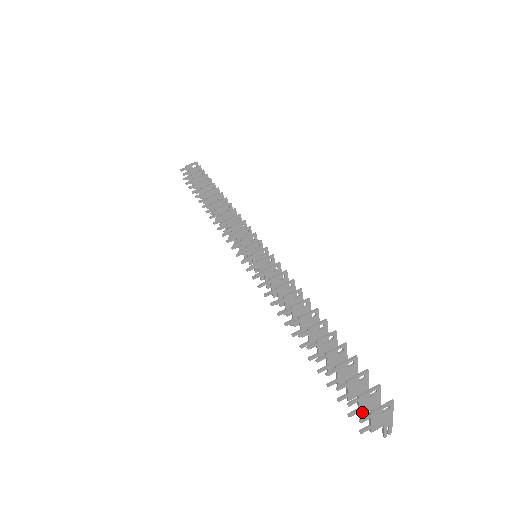
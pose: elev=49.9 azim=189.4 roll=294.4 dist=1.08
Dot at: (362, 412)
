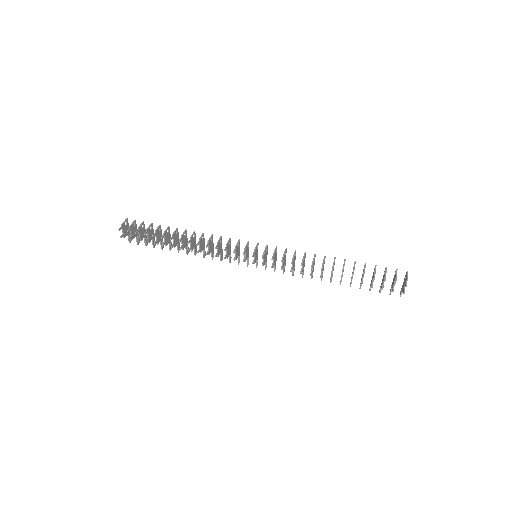
Dot at: (393, 288)
